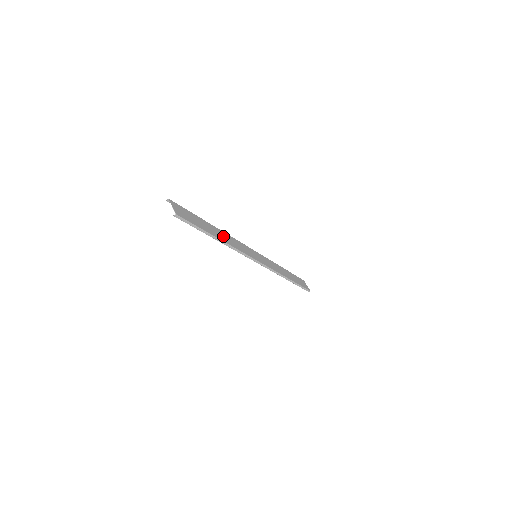
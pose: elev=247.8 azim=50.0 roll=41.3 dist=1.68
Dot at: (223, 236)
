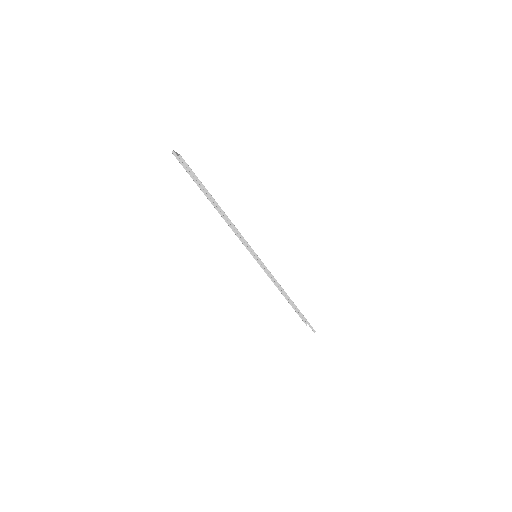
Dot at: occluded
